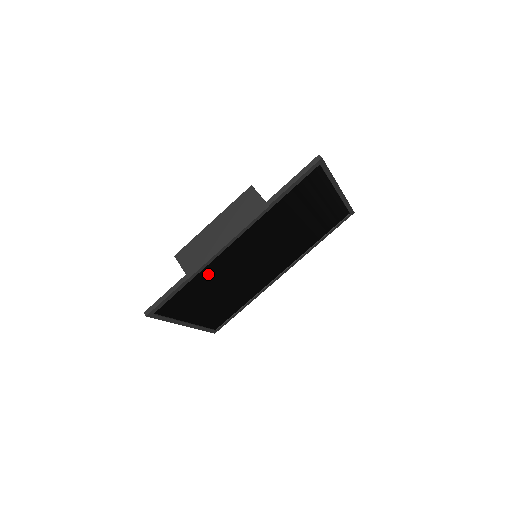
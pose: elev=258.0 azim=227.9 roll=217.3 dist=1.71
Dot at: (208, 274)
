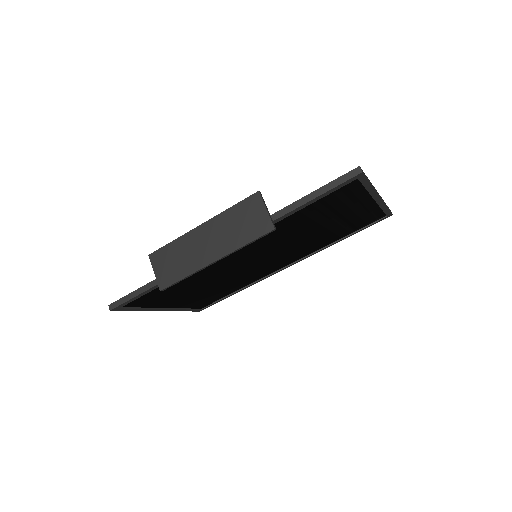
Dot at: occluded
